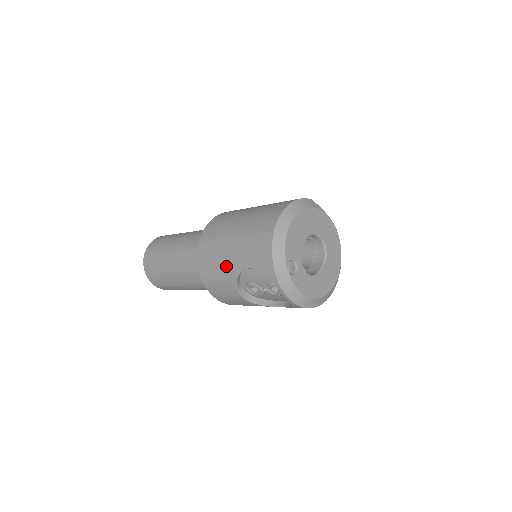
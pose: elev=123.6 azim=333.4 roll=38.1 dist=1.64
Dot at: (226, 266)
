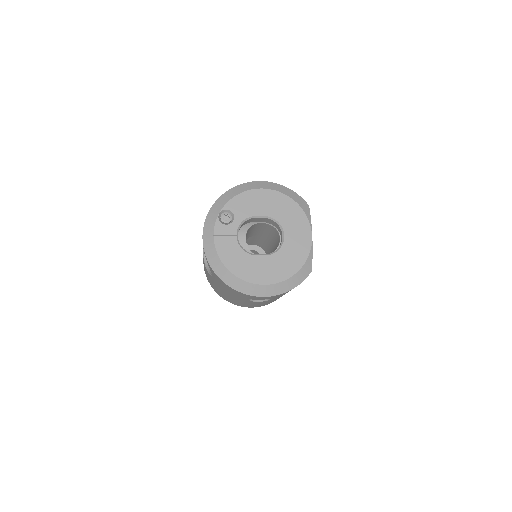
Dot at: occluded
